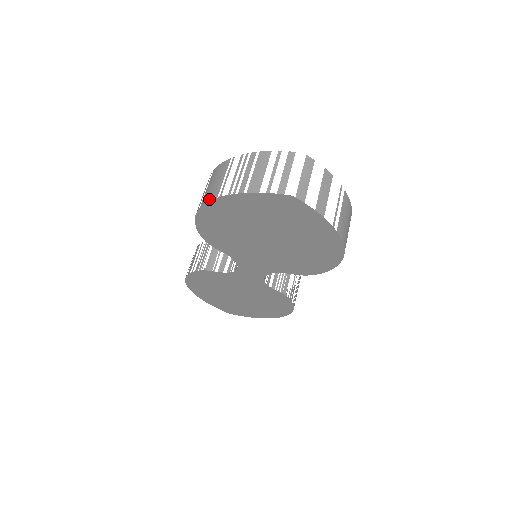
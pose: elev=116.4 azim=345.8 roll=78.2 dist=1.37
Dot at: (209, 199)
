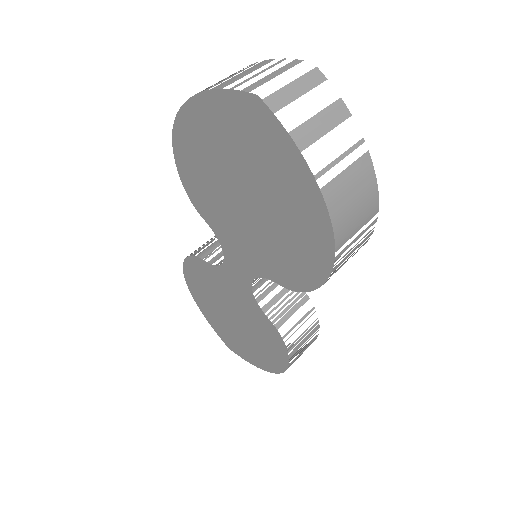
Dot at: (181, 108)
